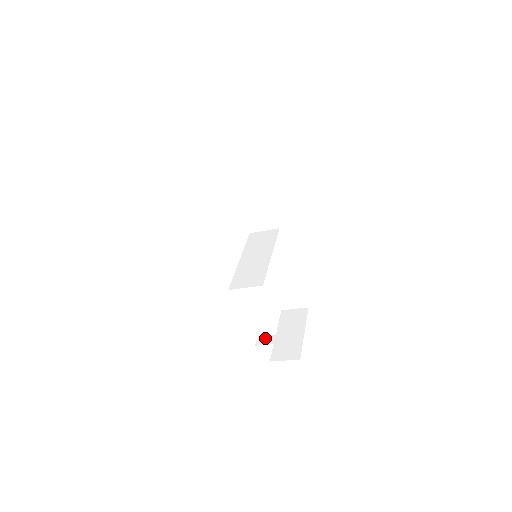
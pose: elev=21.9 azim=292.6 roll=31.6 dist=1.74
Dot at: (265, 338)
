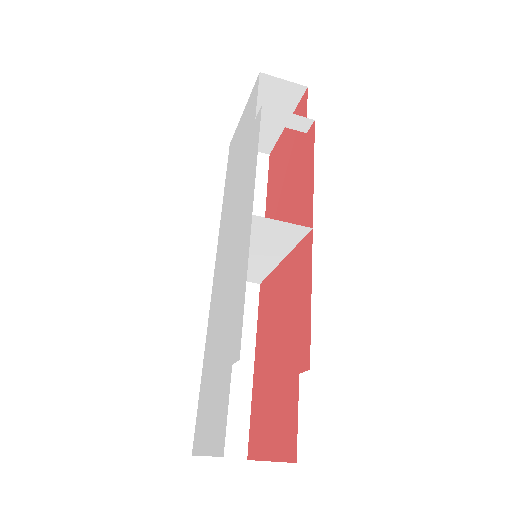
Dot at: occluded
